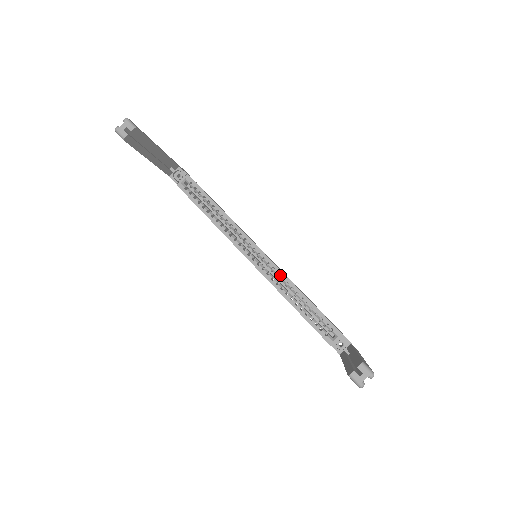
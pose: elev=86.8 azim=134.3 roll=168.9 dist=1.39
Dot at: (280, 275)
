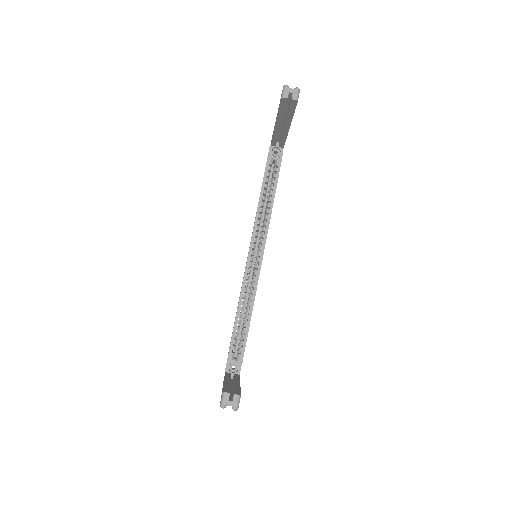
Dot at: (254, 284)
